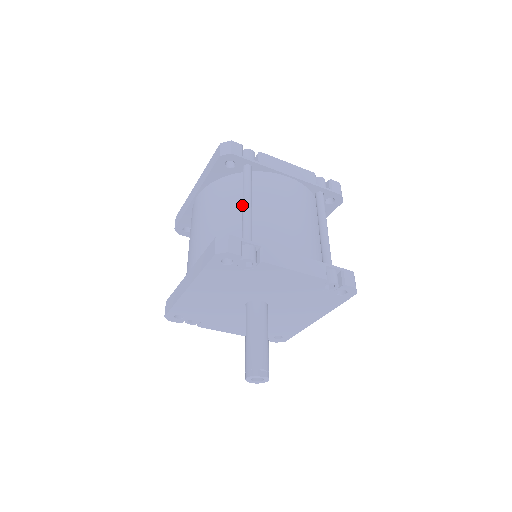
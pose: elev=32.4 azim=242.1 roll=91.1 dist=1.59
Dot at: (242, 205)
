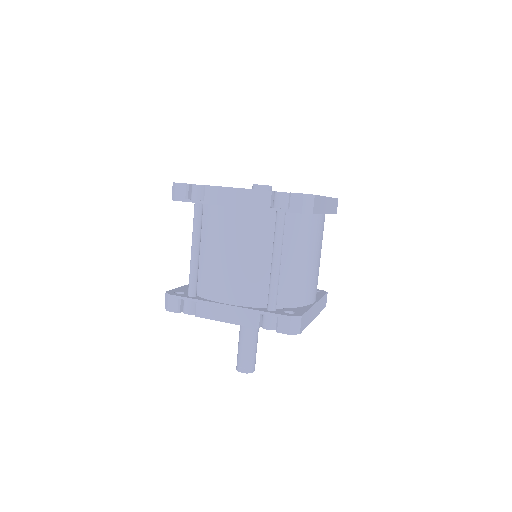
Dot at: occluded
